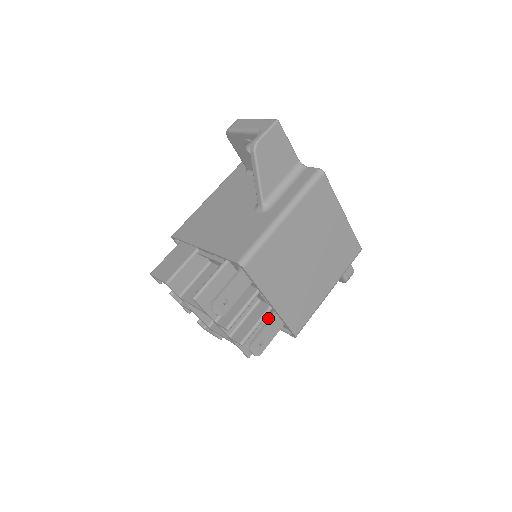
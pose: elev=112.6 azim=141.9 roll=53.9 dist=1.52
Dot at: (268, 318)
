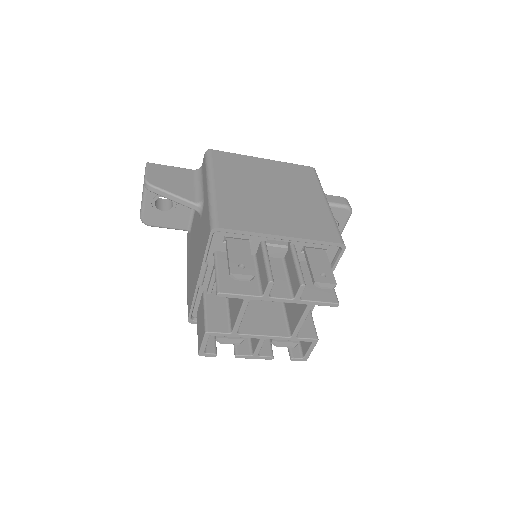
Dot at: occluded
